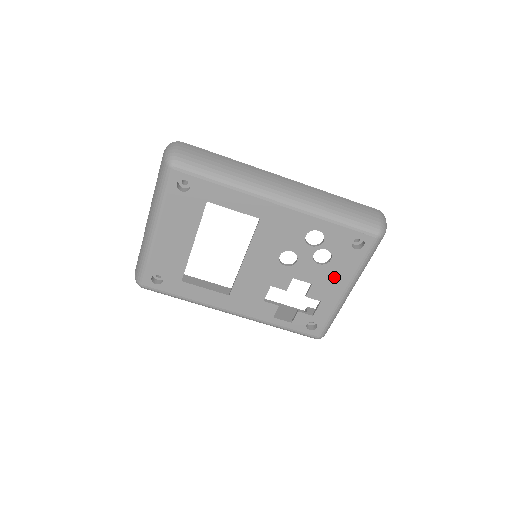
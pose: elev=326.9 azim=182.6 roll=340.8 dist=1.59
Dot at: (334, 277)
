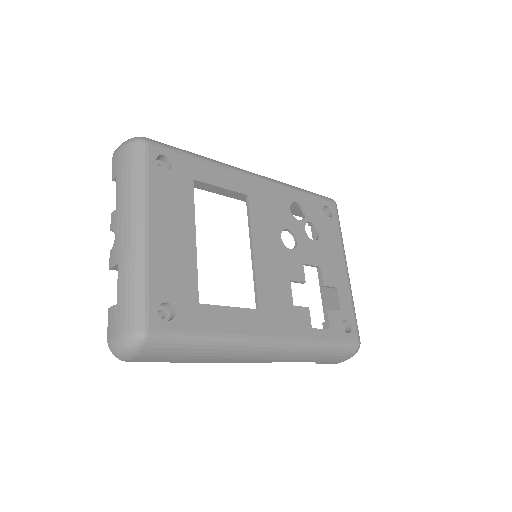
Dot at: (331, 253)
